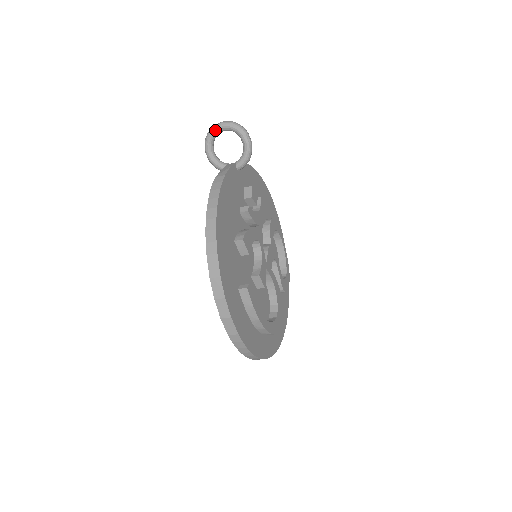
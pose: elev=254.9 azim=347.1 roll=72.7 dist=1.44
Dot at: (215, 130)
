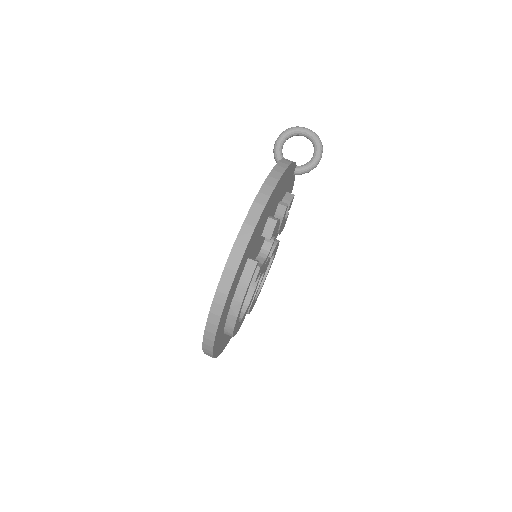
Dot at: (298, 129)
